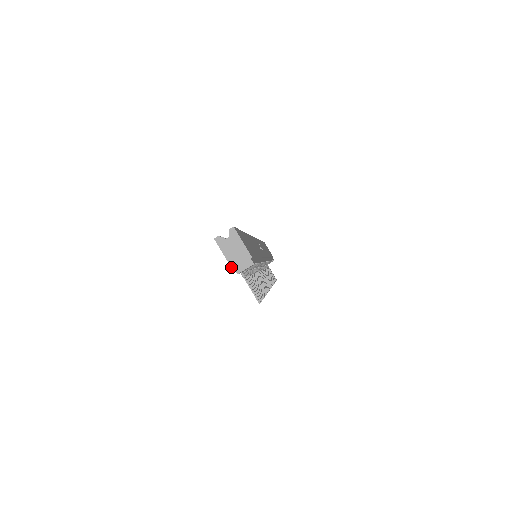
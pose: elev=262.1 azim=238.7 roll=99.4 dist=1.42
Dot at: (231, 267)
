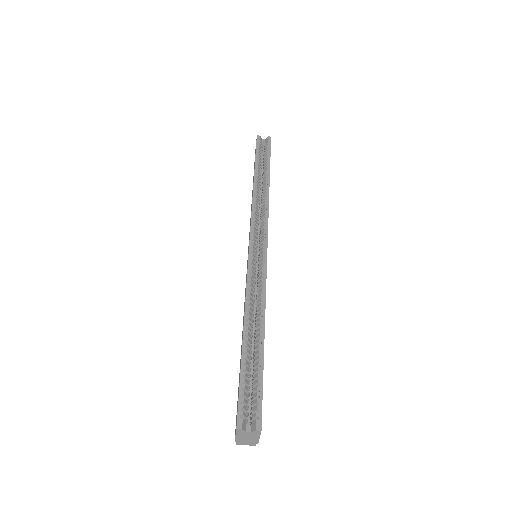
Dot at: (235, 441)
